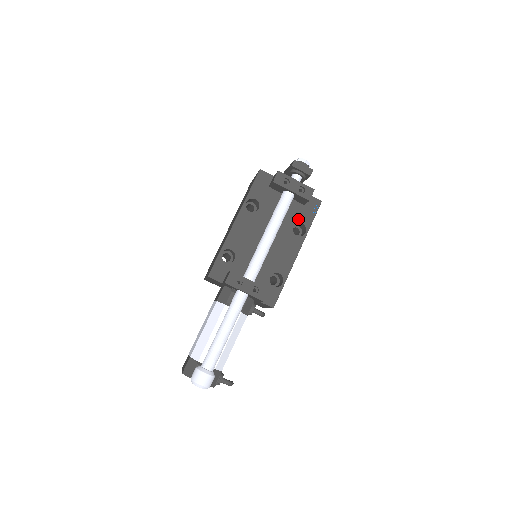
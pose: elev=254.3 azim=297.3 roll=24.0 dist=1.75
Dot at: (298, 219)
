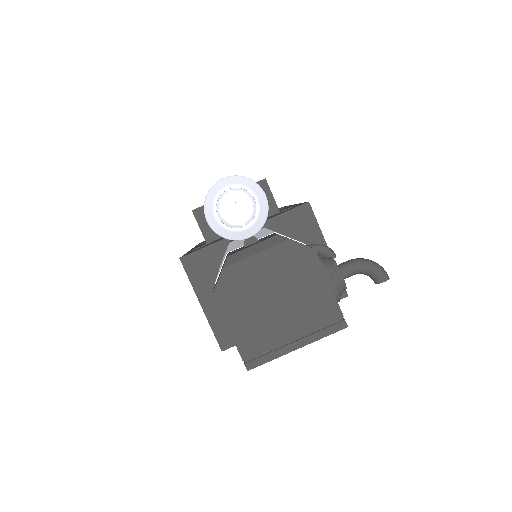
Dot at: occluded
